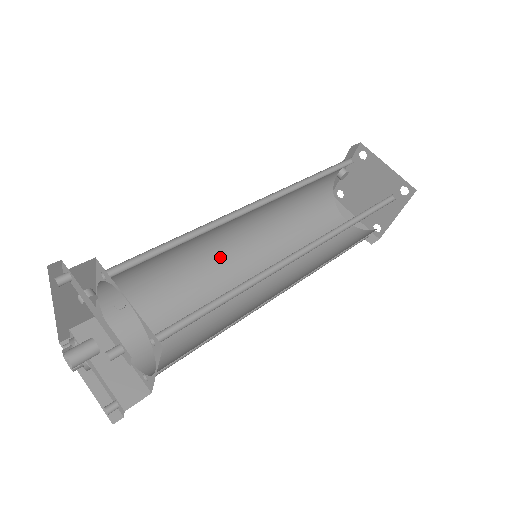
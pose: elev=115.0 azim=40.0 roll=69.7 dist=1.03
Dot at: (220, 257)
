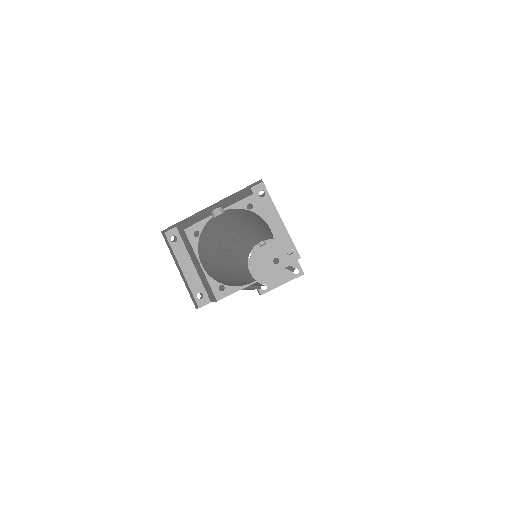
Dot at: (226, 245)
